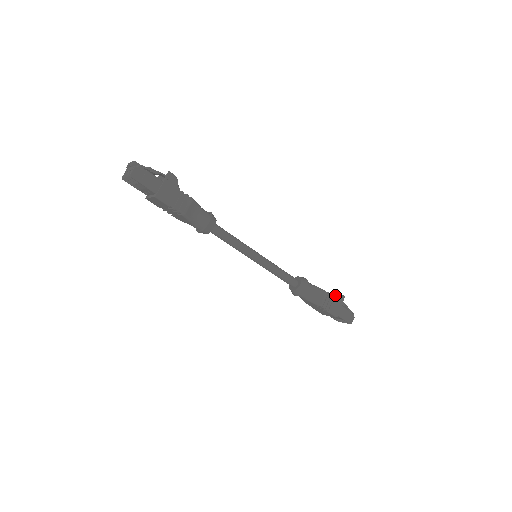
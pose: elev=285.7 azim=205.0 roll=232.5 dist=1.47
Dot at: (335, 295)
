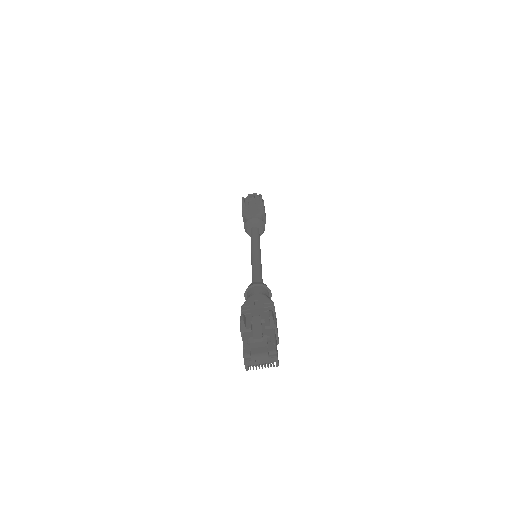
Dot at: (261, 202)
